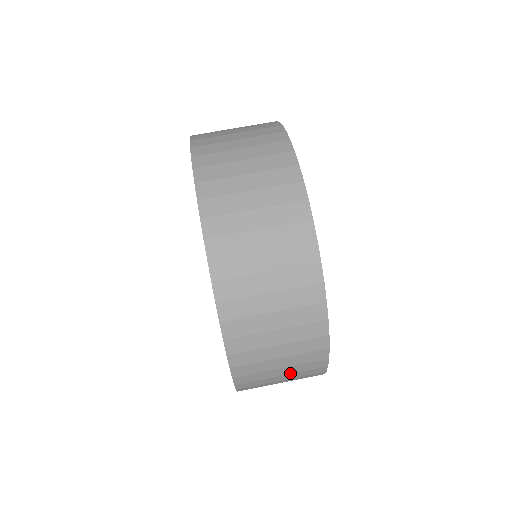
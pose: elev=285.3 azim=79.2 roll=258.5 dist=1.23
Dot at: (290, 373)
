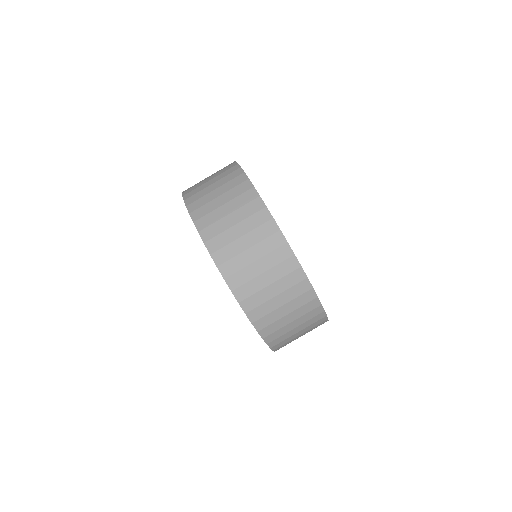
Dot at: occluded
